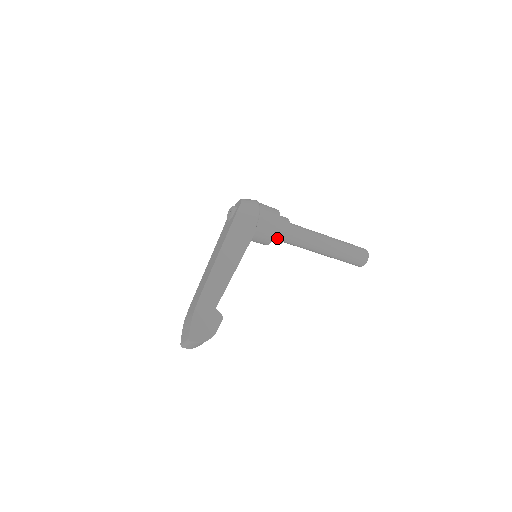
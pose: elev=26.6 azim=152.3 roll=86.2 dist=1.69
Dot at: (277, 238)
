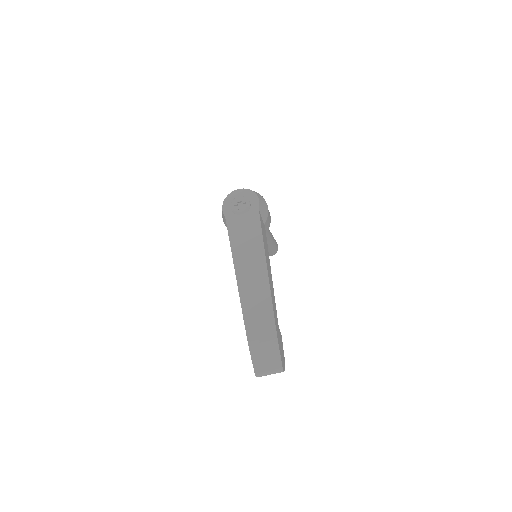
Dot at: occluded
